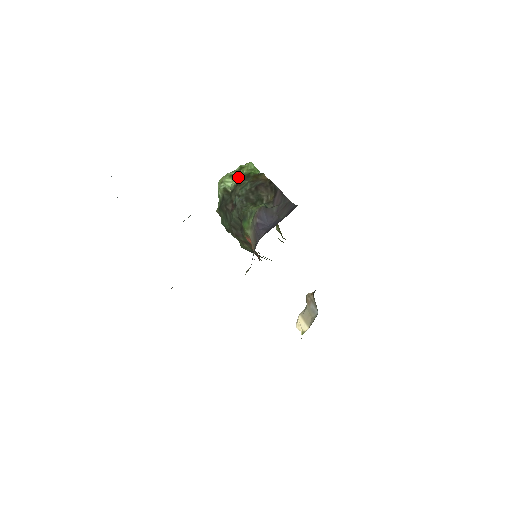
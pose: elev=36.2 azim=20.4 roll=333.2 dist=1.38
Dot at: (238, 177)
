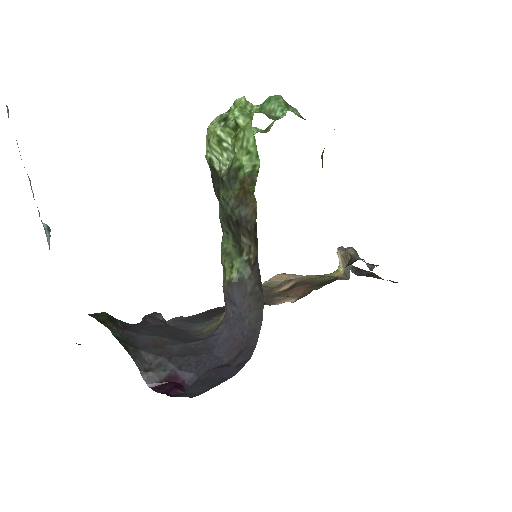
Dot at: (228, 153)
